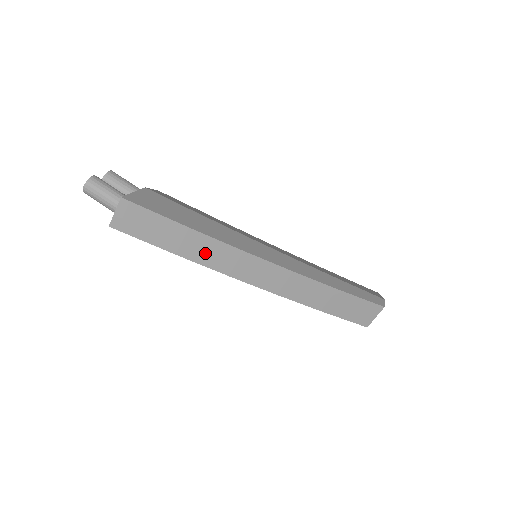
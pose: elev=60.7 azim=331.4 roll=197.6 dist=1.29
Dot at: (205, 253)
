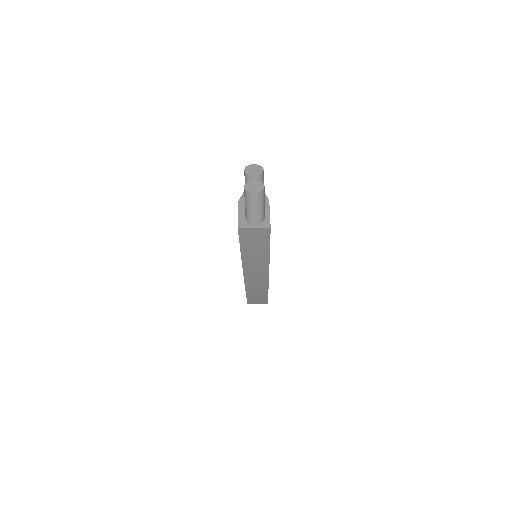
Dot at: (254, 263)
